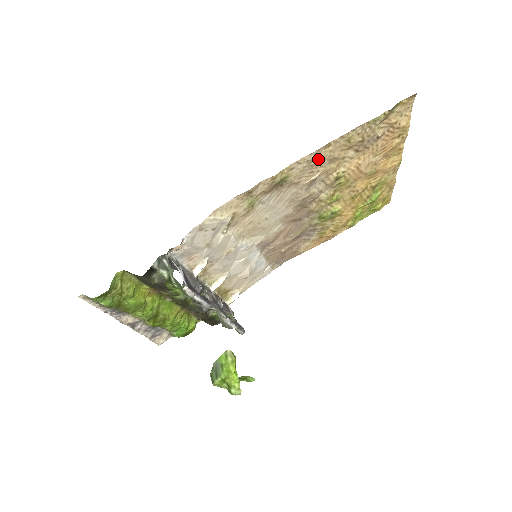
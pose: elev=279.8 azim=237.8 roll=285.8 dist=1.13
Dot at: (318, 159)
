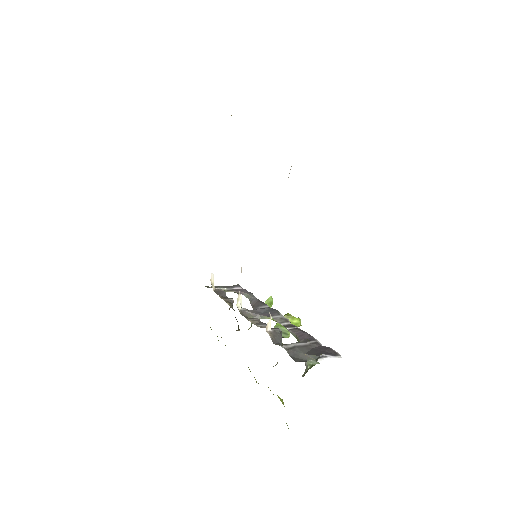
Dot at: occluded
